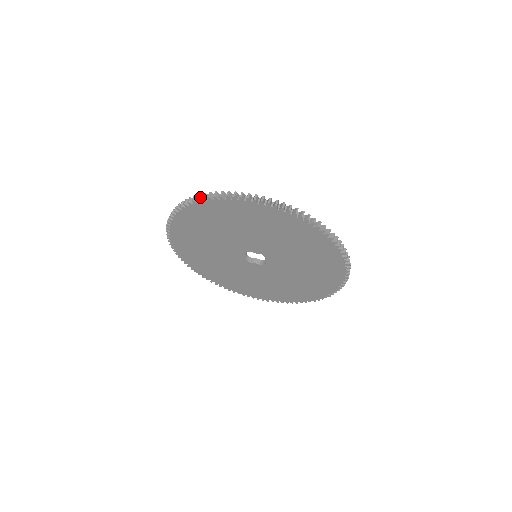
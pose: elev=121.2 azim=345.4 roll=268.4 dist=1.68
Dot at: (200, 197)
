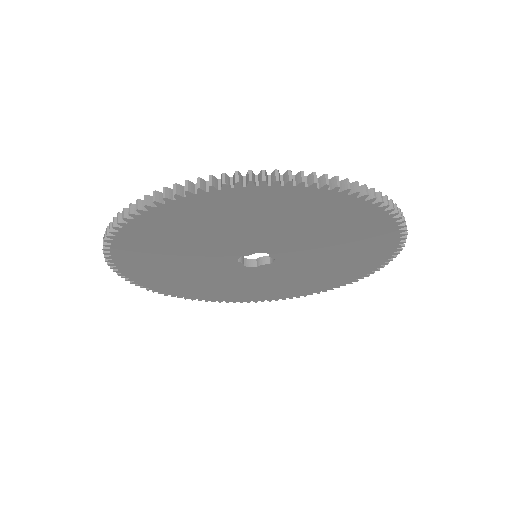
Dot at: occluded
